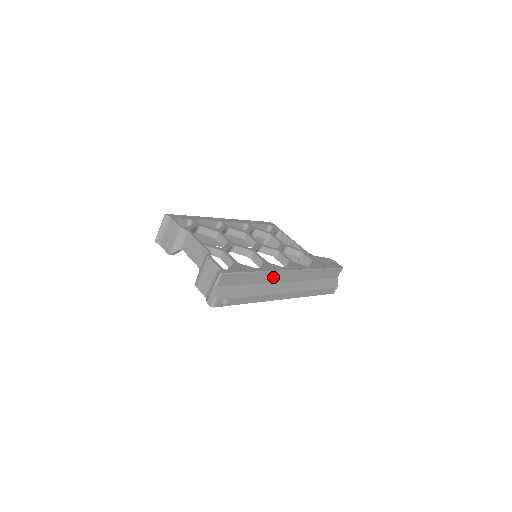
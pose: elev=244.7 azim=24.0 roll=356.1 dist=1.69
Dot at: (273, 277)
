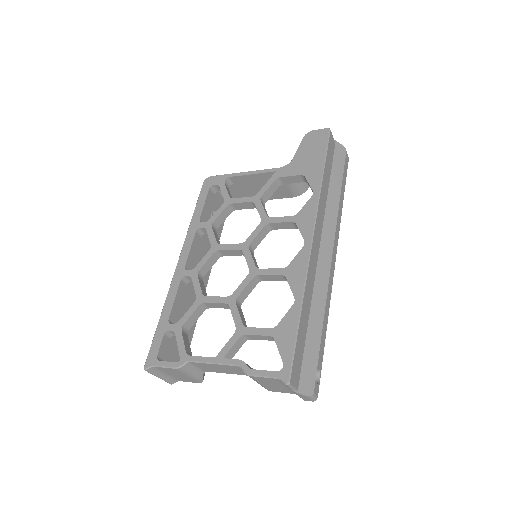
Dot at: (311, 274)
